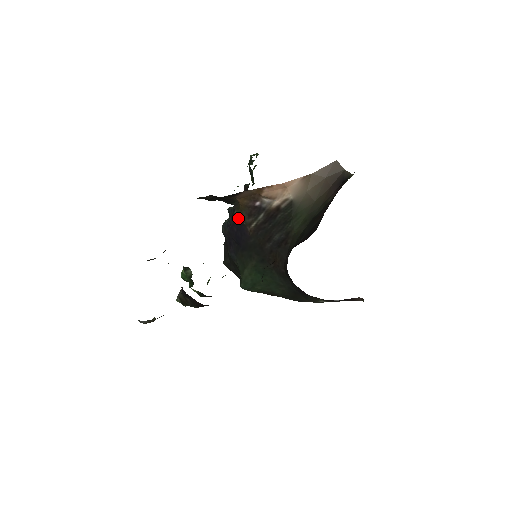
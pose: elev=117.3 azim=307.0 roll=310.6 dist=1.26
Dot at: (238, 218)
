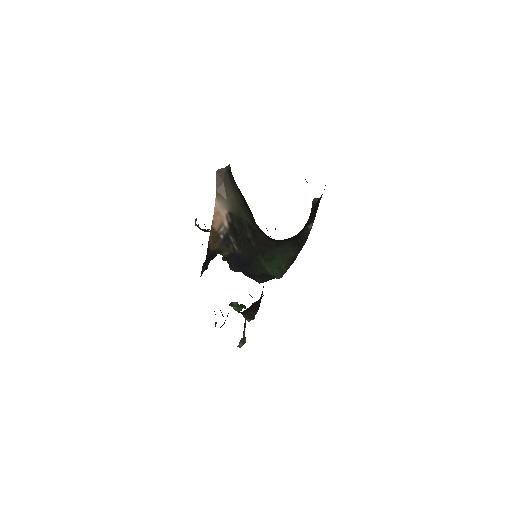
Dot at: (227, 255)
